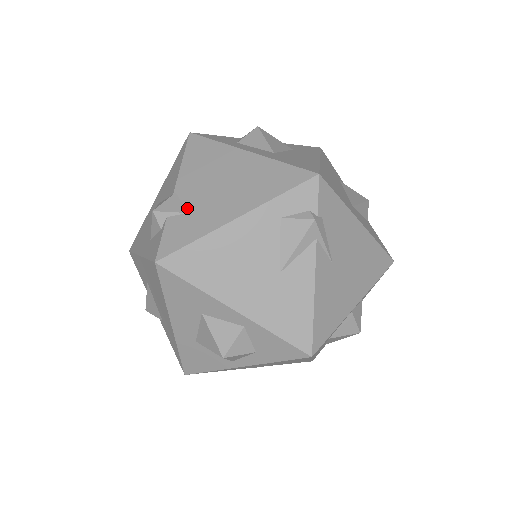
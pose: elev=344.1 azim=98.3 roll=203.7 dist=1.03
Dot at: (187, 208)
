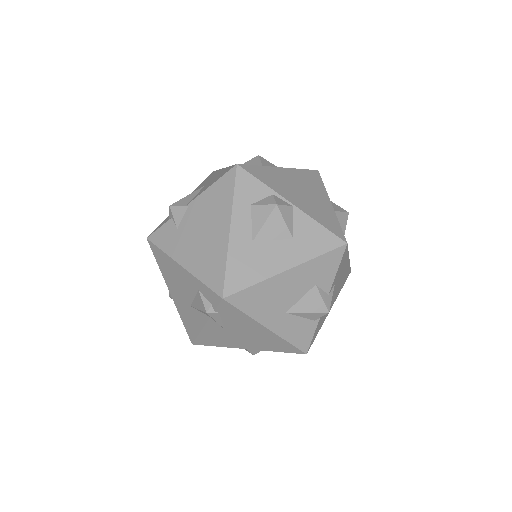
Dot at: (180, 225)
